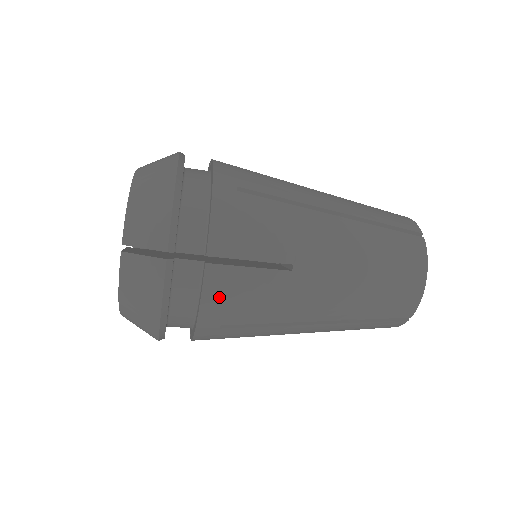
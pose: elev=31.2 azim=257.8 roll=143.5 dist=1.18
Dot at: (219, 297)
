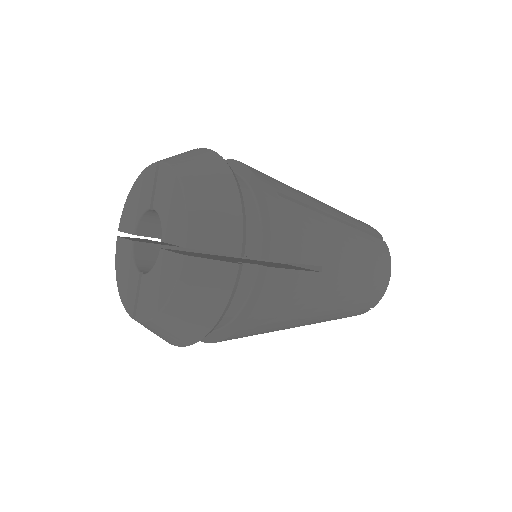
Dot at: (270, 299)
